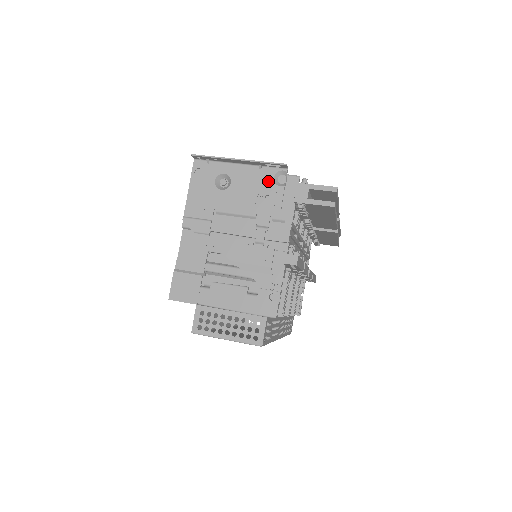
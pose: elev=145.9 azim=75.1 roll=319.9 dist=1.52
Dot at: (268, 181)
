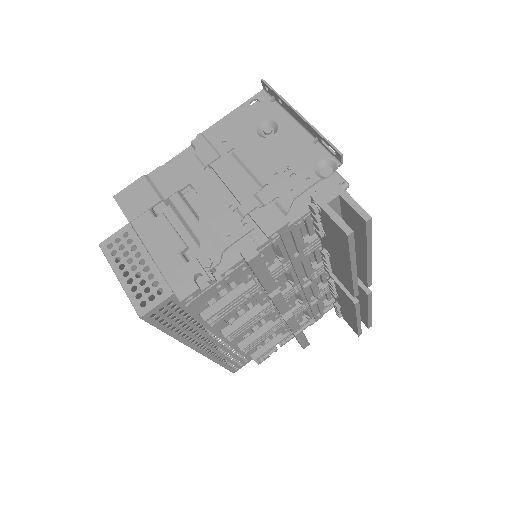
Dot at: (310, 161)
